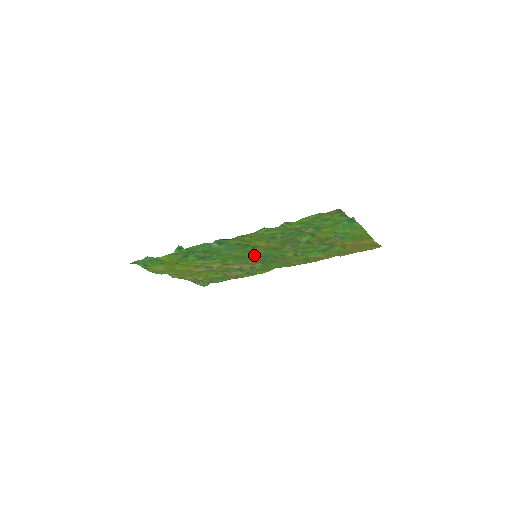
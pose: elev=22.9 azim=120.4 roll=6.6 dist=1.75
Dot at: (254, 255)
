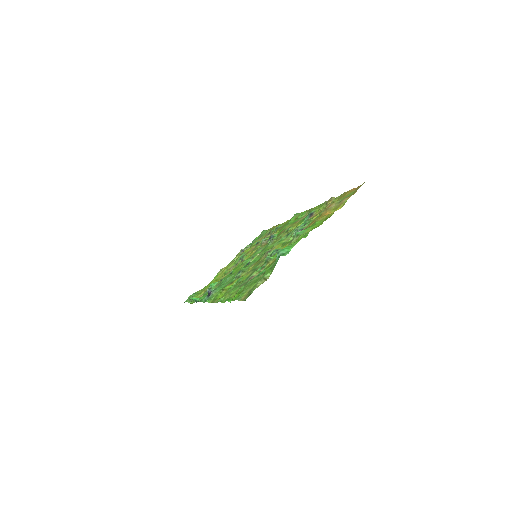
Dot at: (255, 254)
